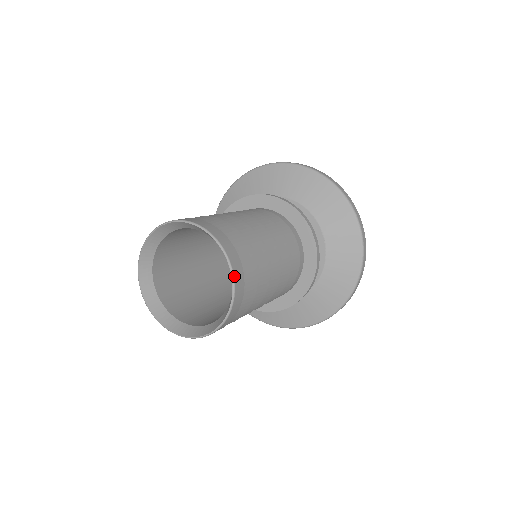
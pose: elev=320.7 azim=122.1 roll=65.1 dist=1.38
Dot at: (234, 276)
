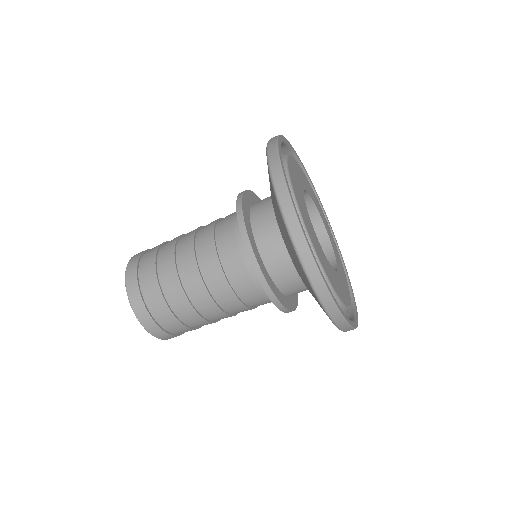
Dot at: (162, 339)
